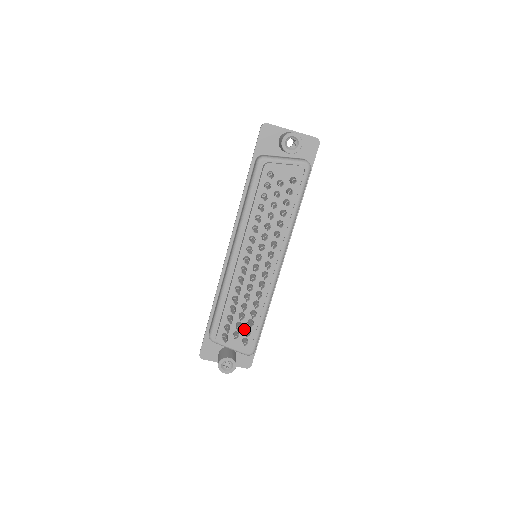
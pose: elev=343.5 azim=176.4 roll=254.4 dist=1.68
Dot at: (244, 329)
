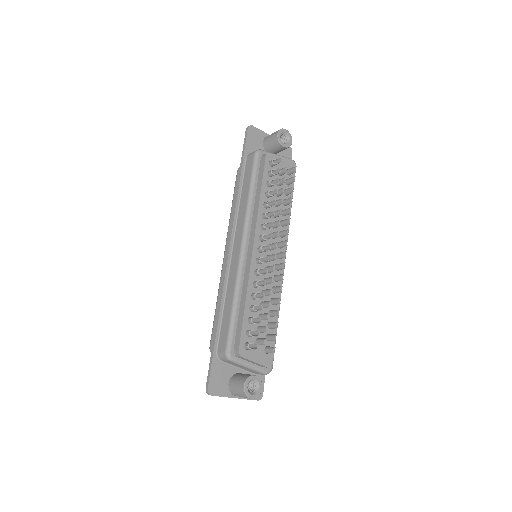
Dot at: (265, 335)
